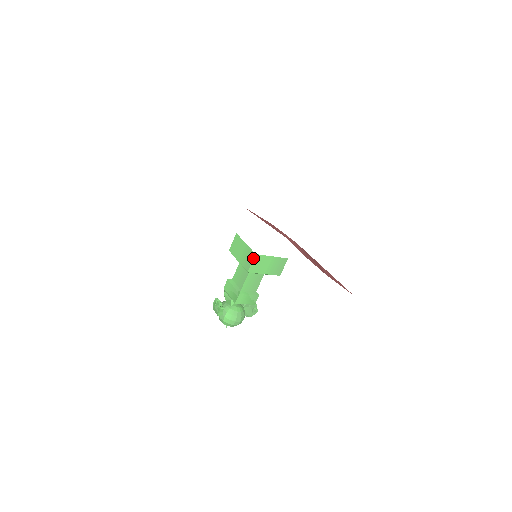
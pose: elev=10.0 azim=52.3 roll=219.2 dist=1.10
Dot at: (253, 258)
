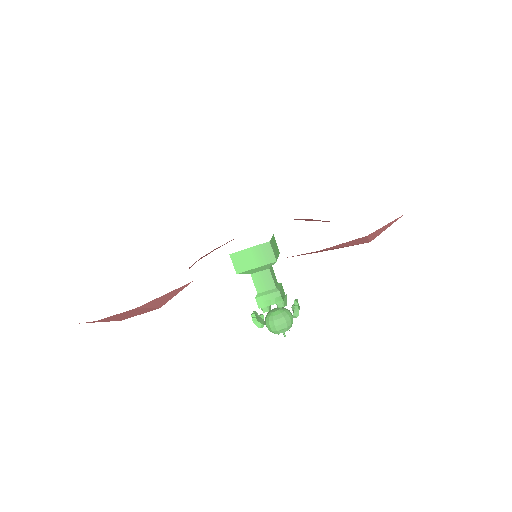
Dot at: (231, 259)
